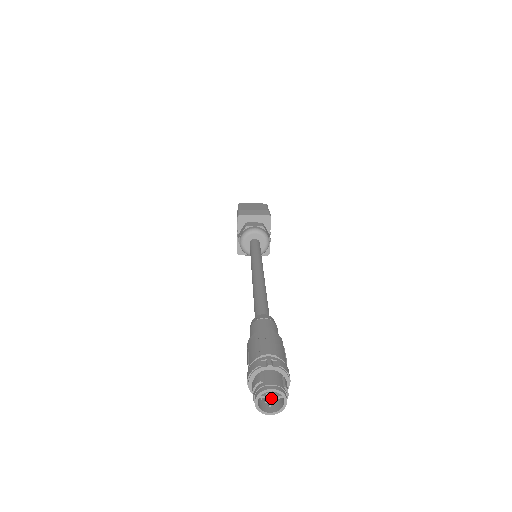
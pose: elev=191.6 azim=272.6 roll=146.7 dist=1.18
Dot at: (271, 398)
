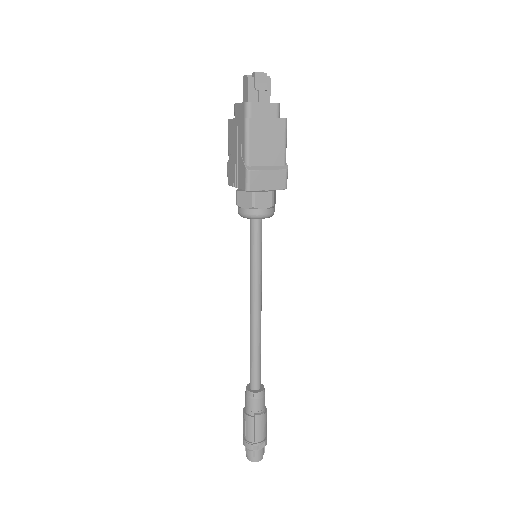
Dot at: occluded
